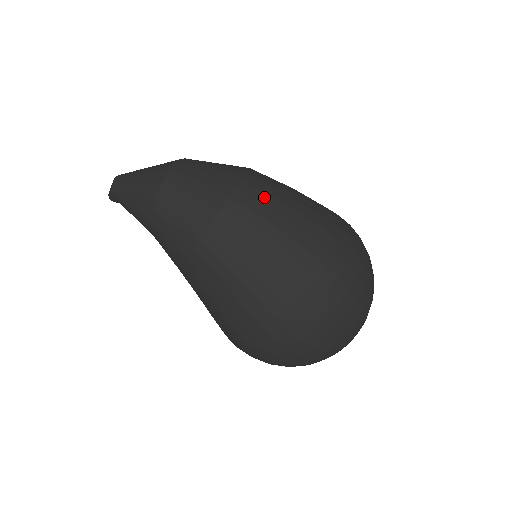
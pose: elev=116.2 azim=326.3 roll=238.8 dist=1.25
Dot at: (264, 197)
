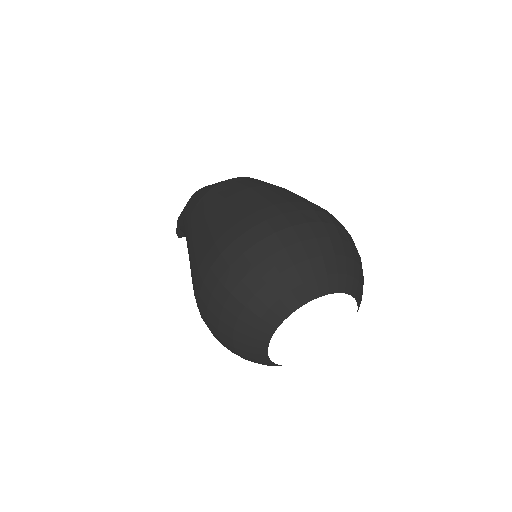
Dot at: (266, 182)
